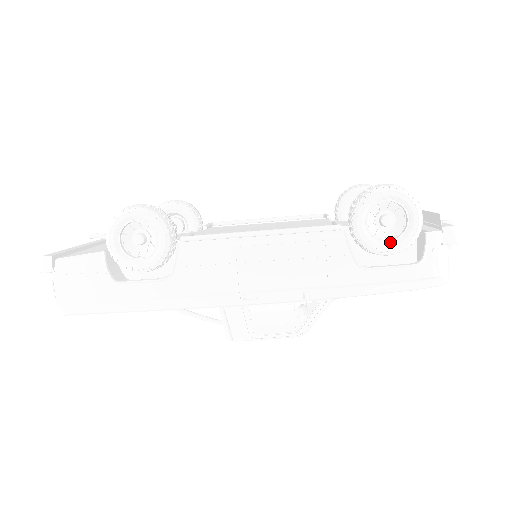
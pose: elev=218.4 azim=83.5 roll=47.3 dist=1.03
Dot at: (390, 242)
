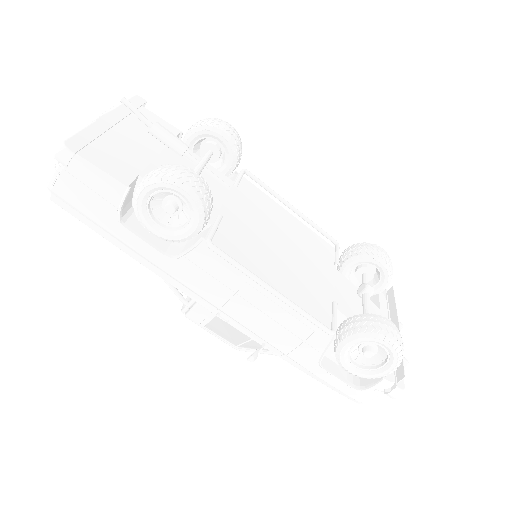
Dot at: (355, 367)
